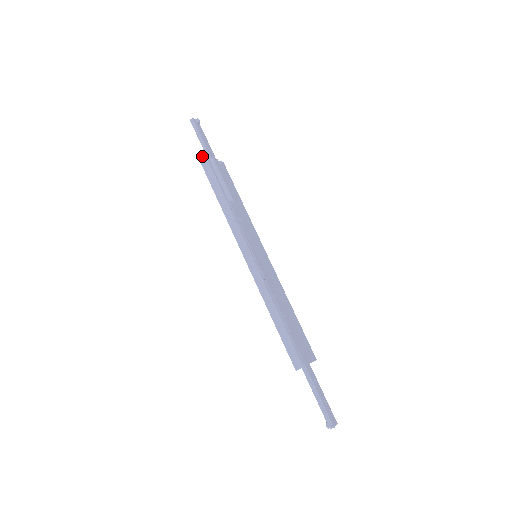
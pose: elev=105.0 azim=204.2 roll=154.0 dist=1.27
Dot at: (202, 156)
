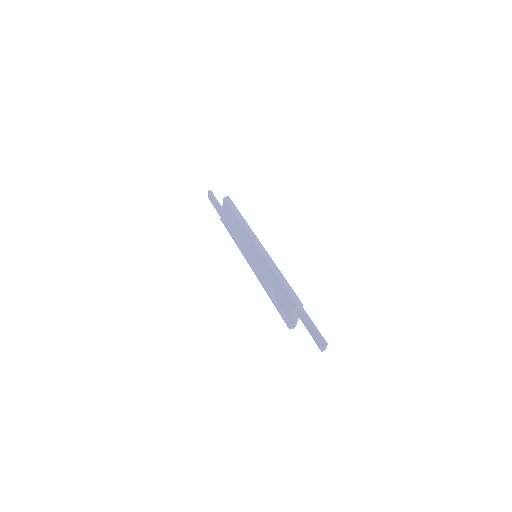
Dot at: (227, 197)
